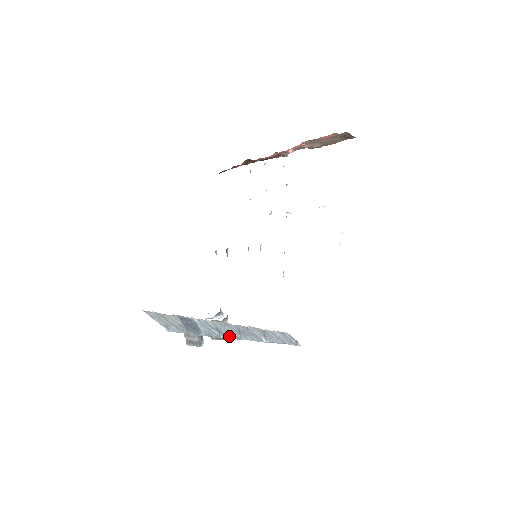
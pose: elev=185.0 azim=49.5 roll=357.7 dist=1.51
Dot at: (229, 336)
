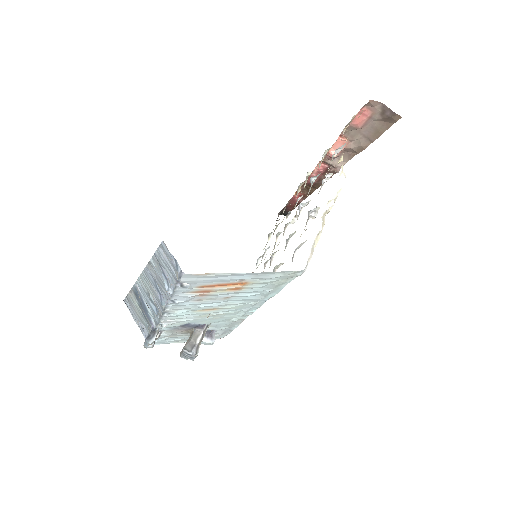
Dot at: (158, 307)
